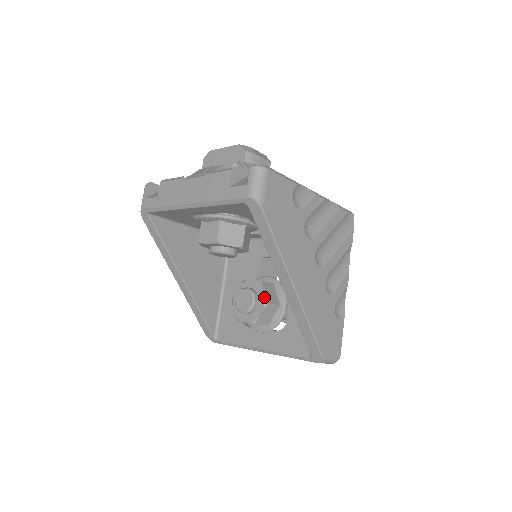
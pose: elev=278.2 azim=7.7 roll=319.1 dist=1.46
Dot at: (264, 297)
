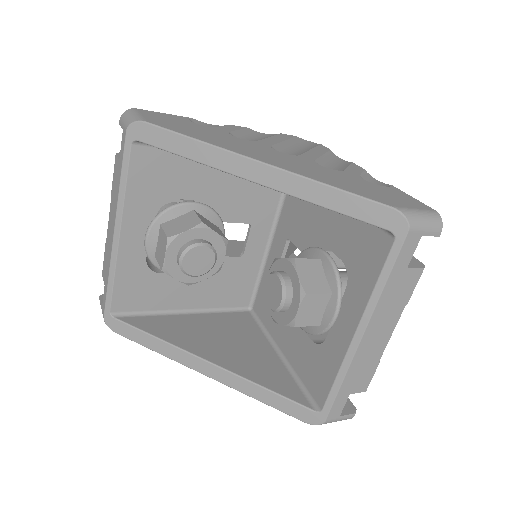
Dot at: (286, 260)
